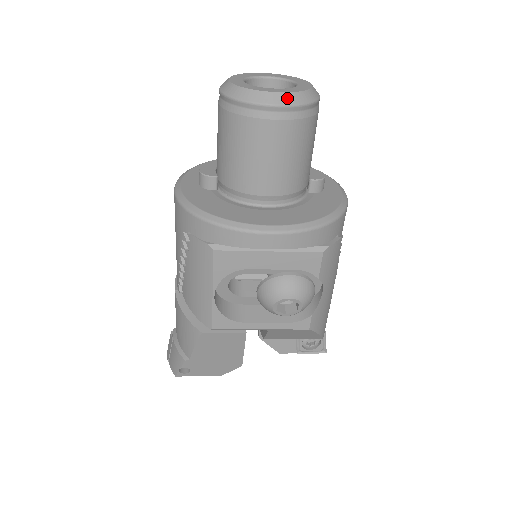
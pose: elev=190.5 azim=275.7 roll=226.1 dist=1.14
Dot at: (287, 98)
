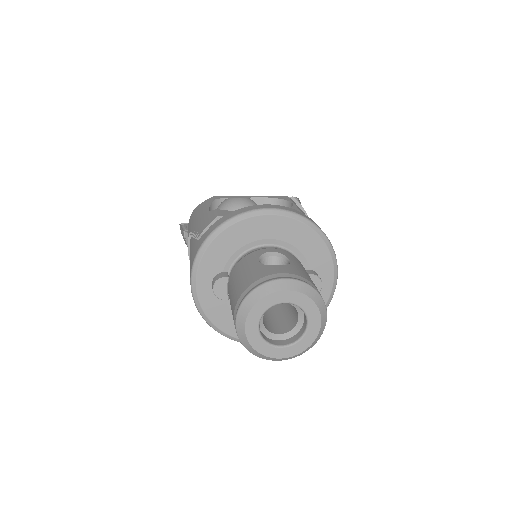
Dot at: (291, 358)
